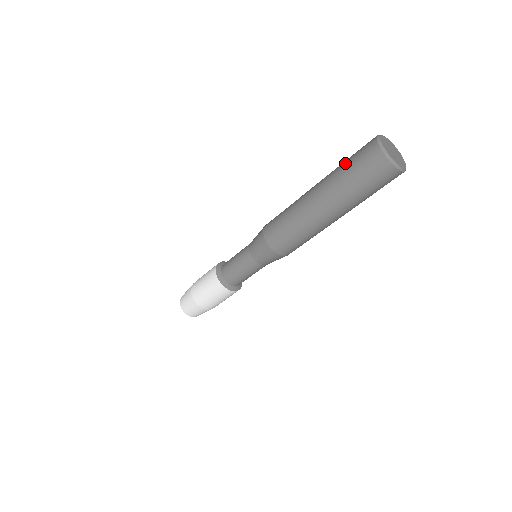
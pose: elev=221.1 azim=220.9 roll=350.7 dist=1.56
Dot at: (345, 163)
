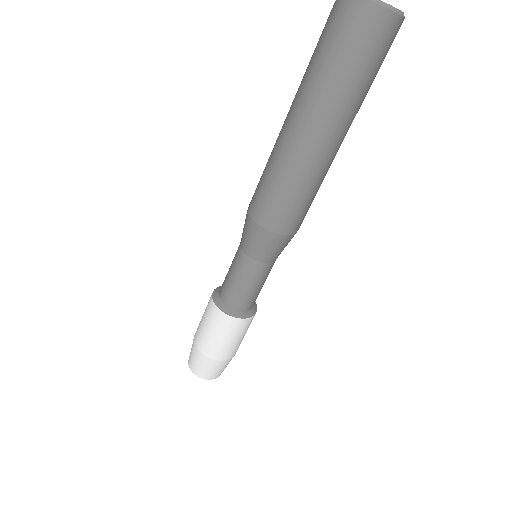
Dot at: occluded
